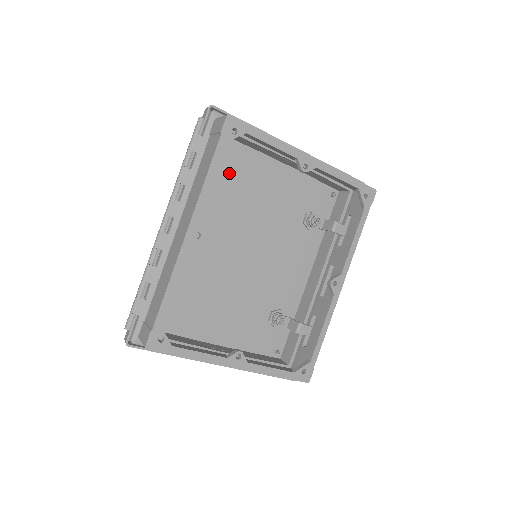
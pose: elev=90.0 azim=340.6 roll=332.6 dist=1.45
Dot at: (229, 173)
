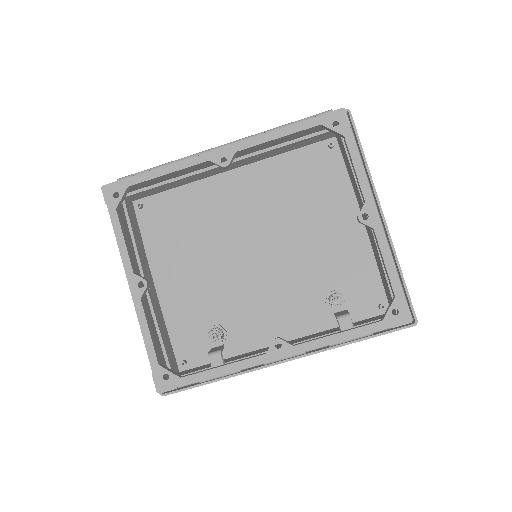
Dot at: (314, 183)
